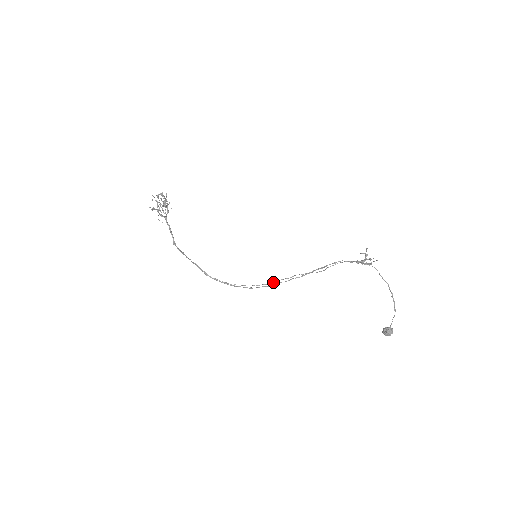
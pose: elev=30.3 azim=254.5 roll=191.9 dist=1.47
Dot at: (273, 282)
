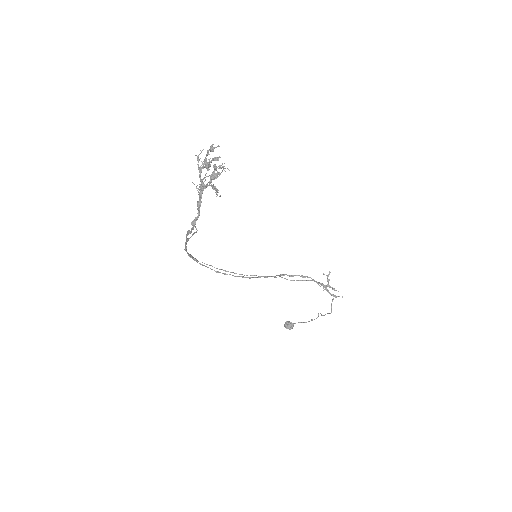
Dot at: (244, 275)
